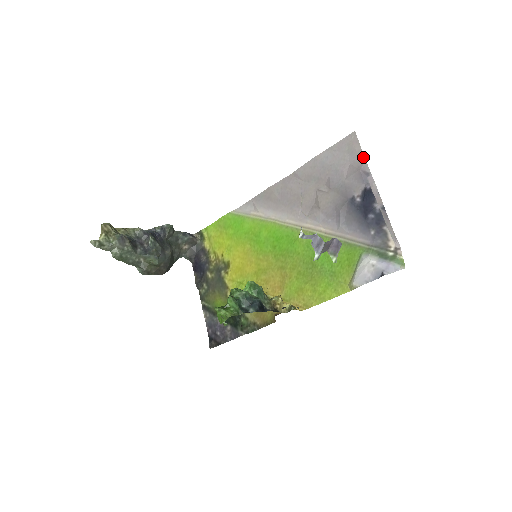
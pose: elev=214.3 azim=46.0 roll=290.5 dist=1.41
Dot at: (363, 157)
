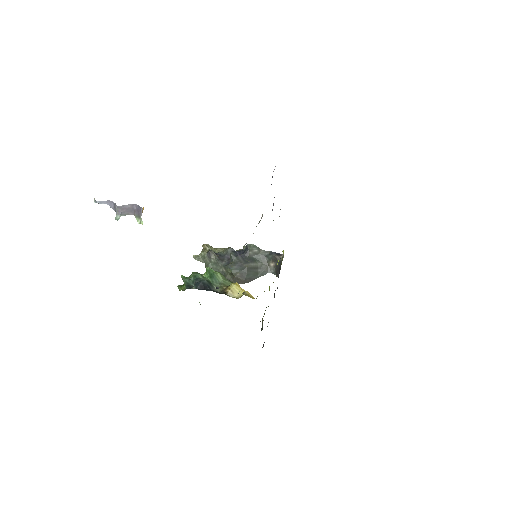
Dot at: occluded
